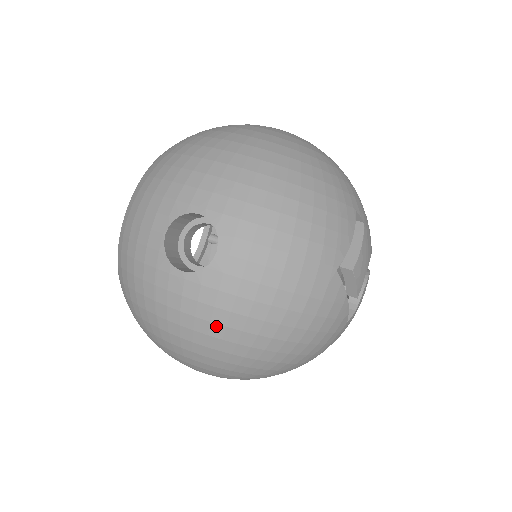
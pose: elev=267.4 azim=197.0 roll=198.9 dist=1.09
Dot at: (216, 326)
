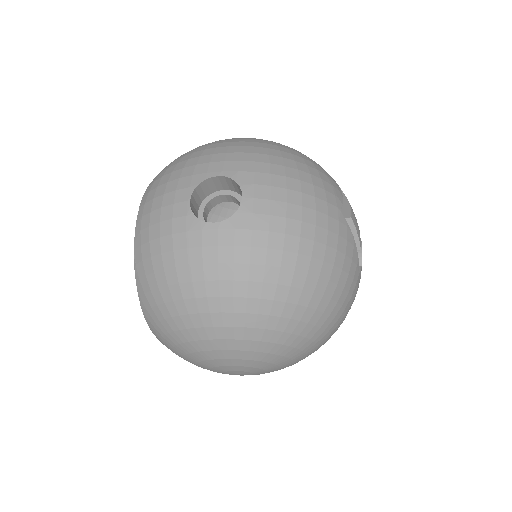
Dot at: (255, 268)
